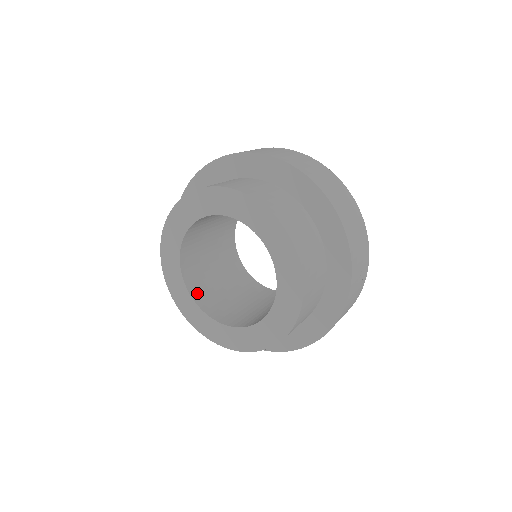
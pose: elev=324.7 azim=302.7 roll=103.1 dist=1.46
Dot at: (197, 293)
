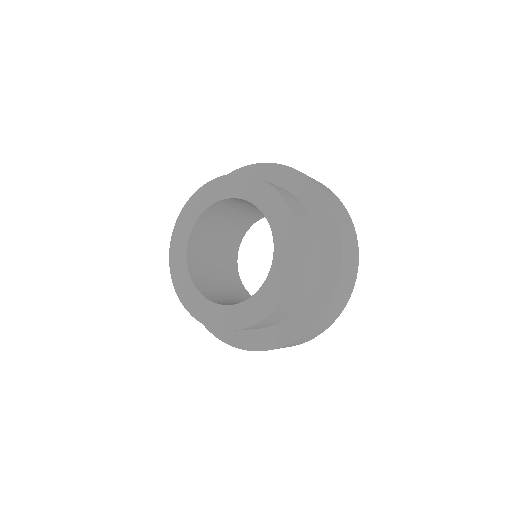
Dot at: (196, 278)
